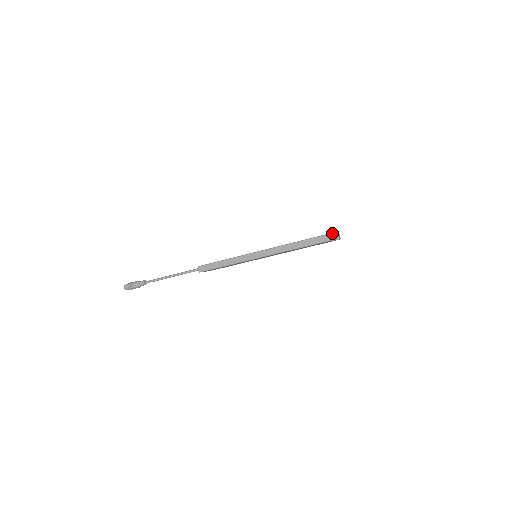
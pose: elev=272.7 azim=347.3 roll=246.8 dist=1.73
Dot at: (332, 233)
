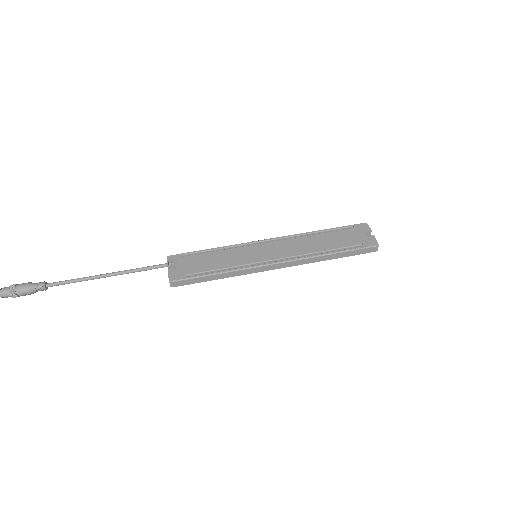
Dot at: (377, 246)
